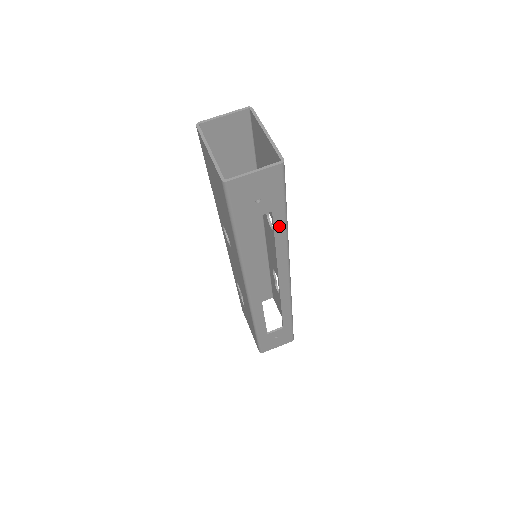
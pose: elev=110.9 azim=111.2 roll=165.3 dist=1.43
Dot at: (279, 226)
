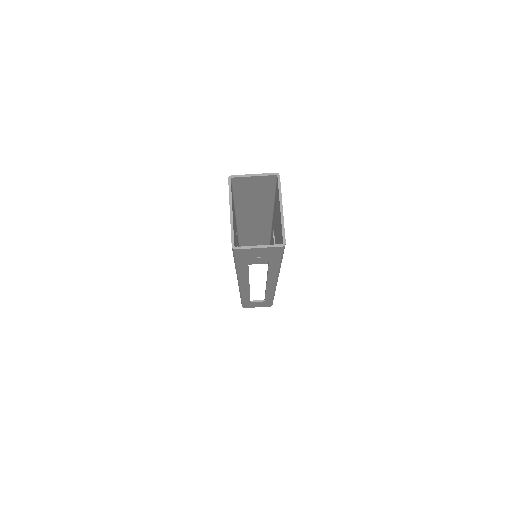
Dot at: (273, 267)
